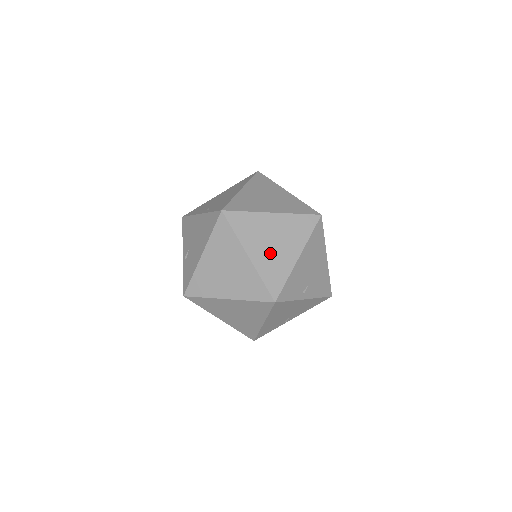
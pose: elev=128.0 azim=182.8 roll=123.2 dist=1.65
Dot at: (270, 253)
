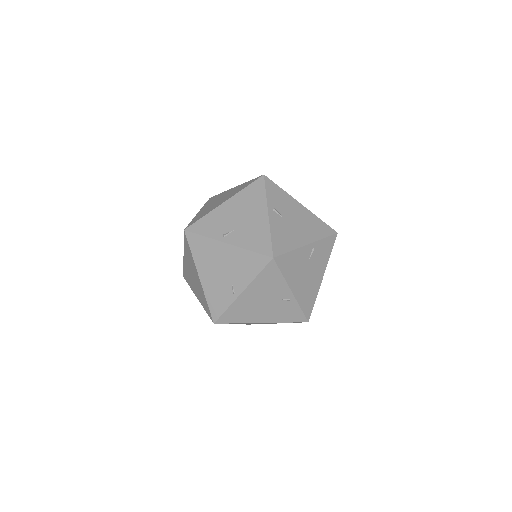
Dot at: (211, 206)
